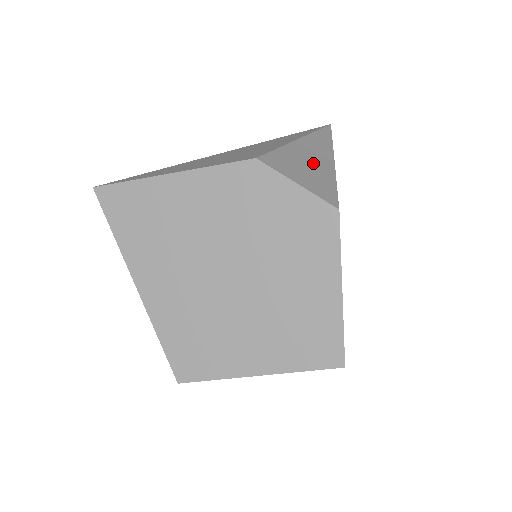
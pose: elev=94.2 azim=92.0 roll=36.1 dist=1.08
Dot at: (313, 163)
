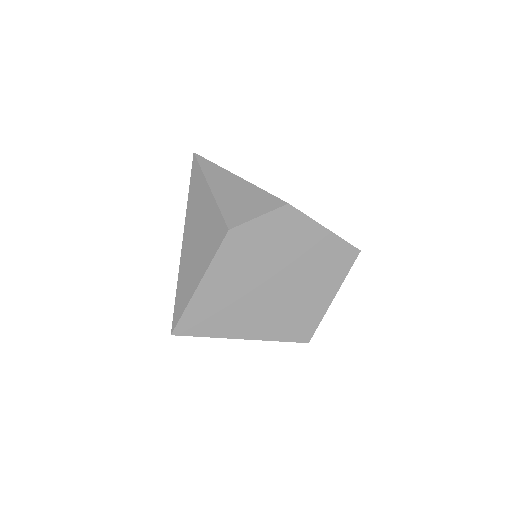
Dot at: (239, 194)
